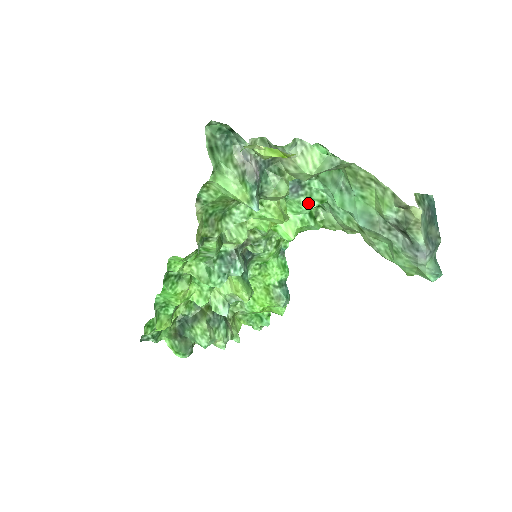
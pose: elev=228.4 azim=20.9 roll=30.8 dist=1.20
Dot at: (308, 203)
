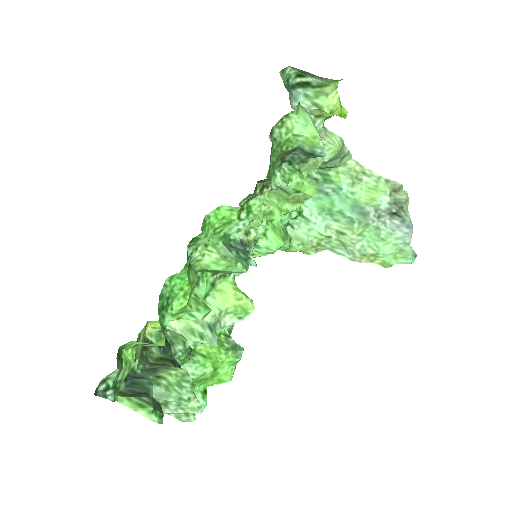
Dot at: occluded
